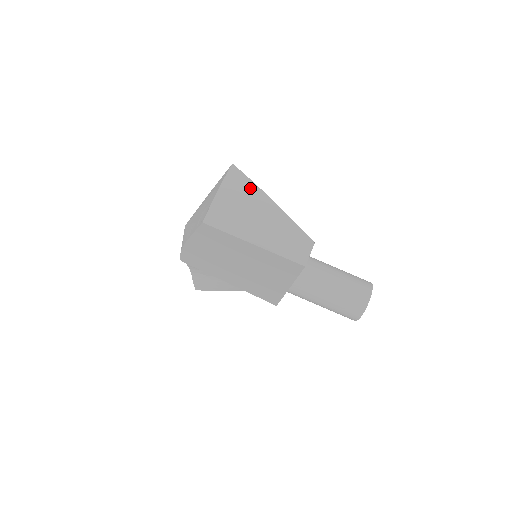
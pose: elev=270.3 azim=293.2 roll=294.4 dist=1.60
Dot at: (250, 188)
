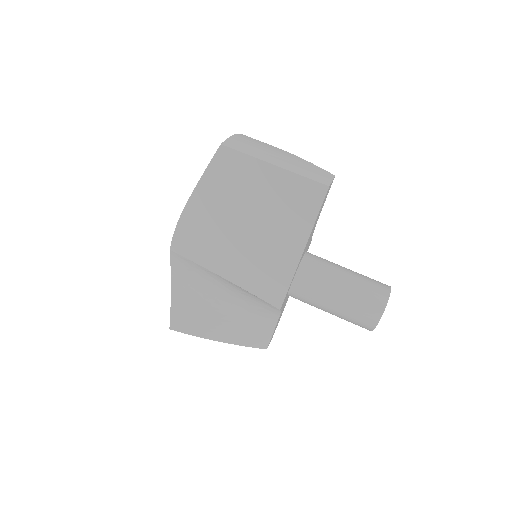
Dot at: (265, 143)
